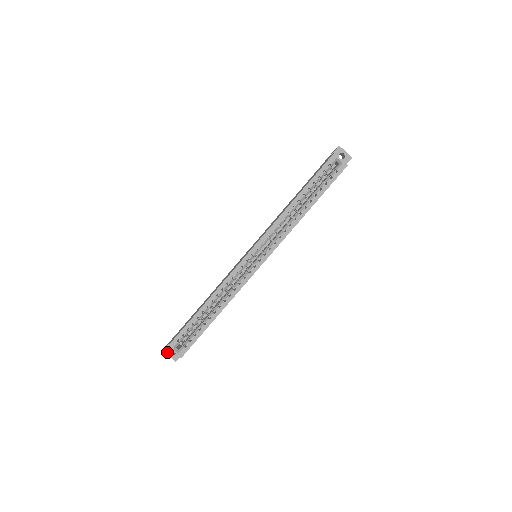
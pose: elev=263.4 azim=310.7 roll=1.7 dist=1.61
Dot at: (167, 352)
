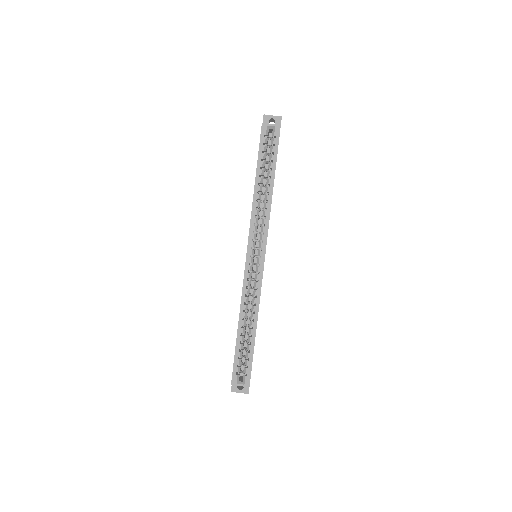
Dot at: (235, 390)
